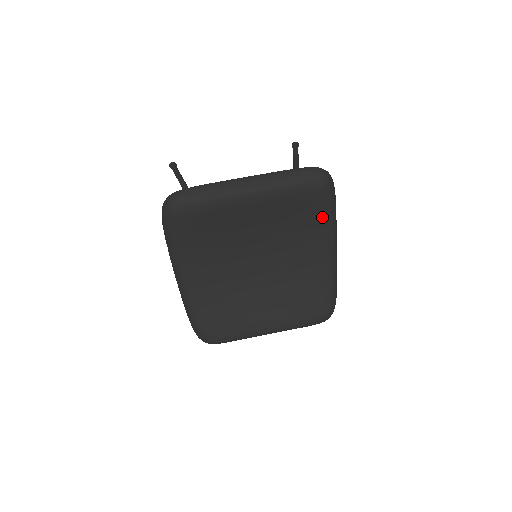
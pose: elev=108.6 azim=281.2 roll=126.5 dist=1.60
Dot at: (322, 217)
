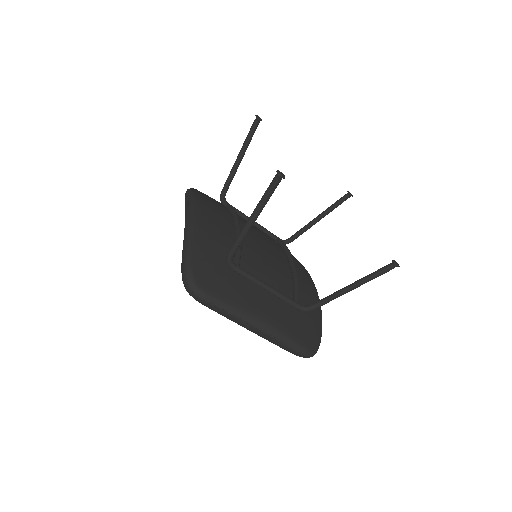
Dot at: occluded
